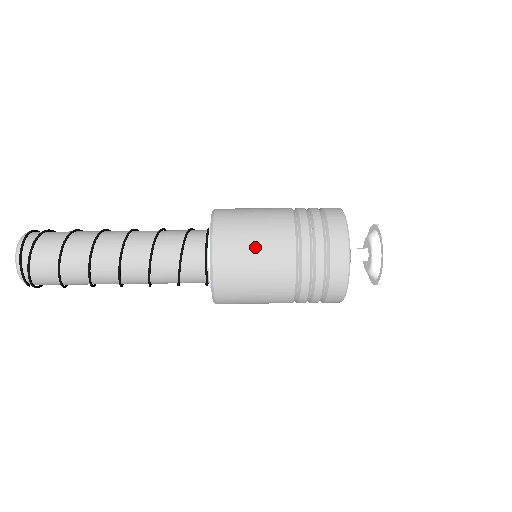
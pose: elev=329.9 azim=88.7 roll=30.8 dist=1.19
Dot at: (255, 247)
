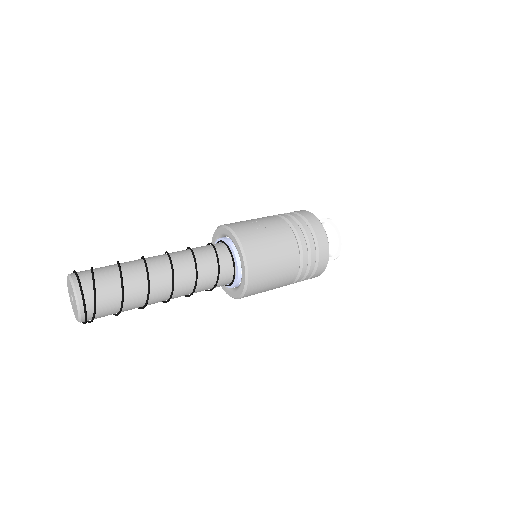
Dot at: (274, 279)
